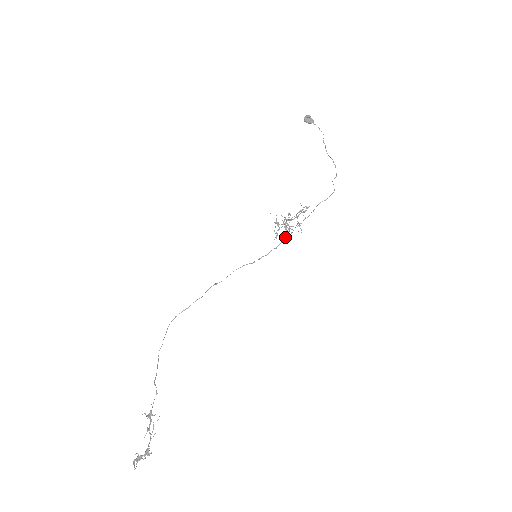
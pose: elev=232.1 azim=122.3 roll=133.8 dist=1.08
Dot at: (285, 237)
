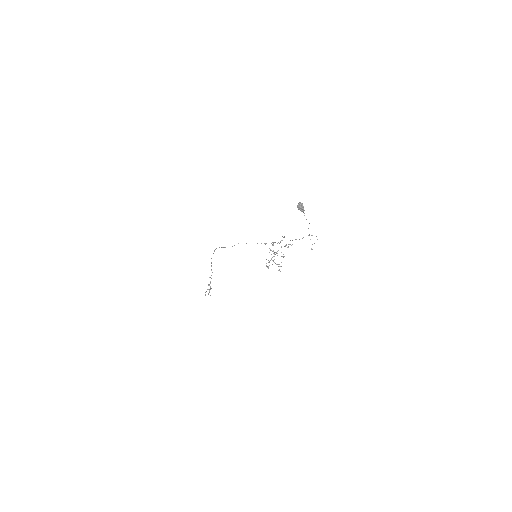
Dot at: (275, 254)
